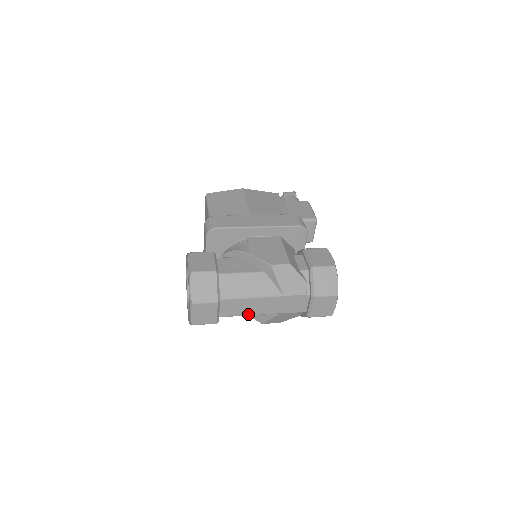
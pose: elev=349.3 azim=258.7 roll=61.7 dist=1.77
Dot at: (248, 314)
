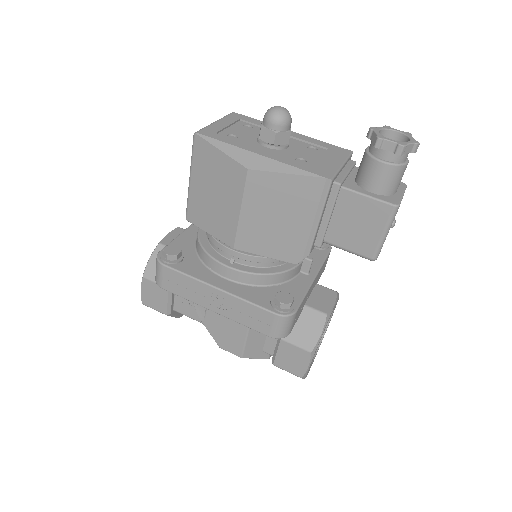
Dot at: occluded
